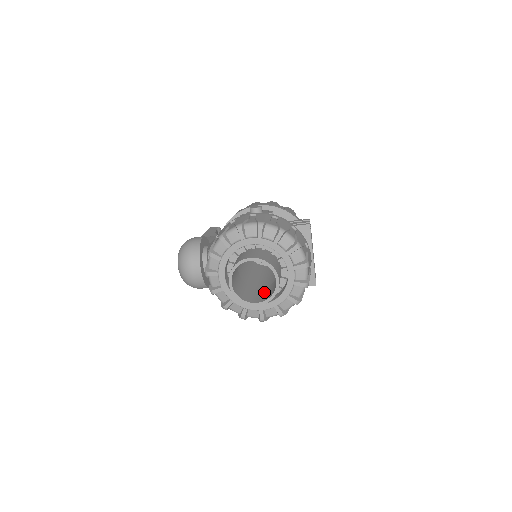
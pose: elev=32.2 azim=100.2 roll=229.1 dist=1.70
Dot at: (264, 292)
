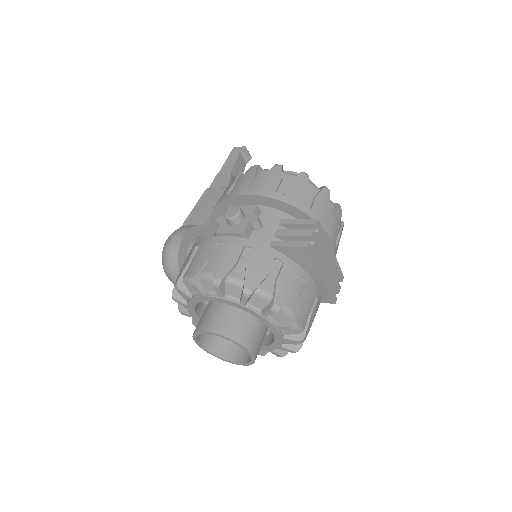
Dot at: occluded
